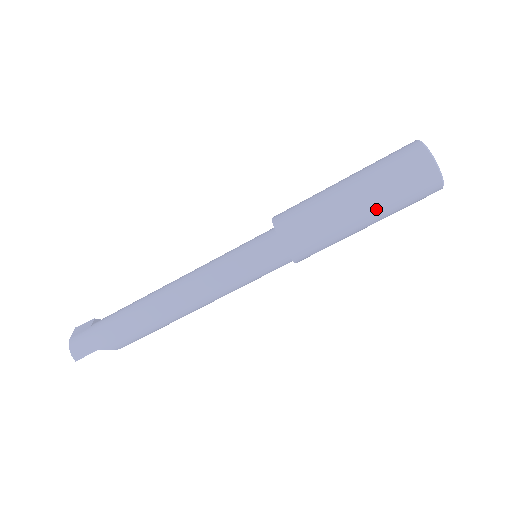
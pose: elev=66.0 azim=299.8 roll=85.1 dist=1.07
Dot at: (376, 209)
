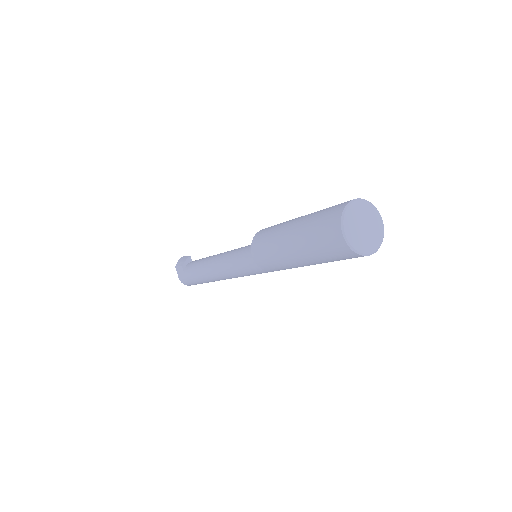
Dot at: occluded
